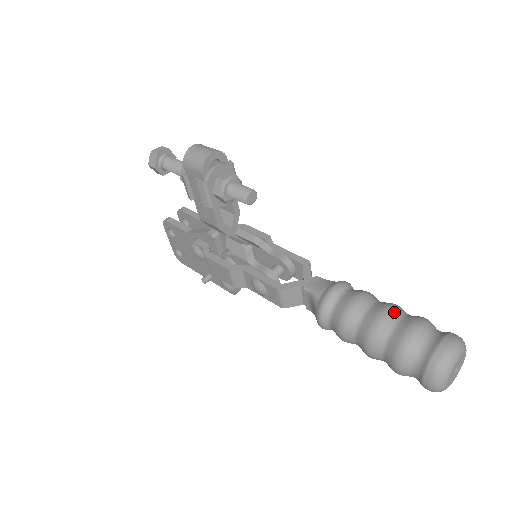
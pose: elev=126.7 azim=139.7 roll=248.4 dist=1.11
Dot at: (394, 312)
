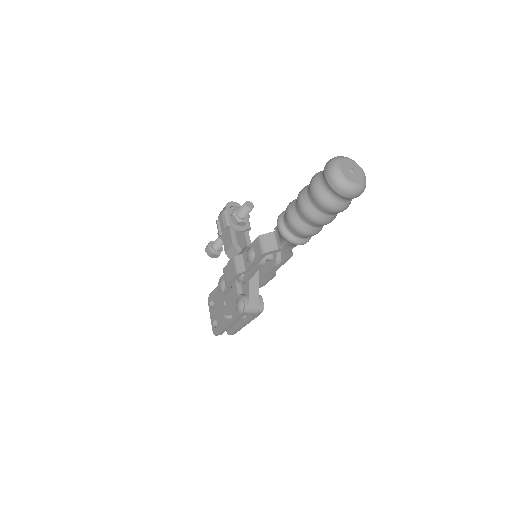
Dot at: occluded
